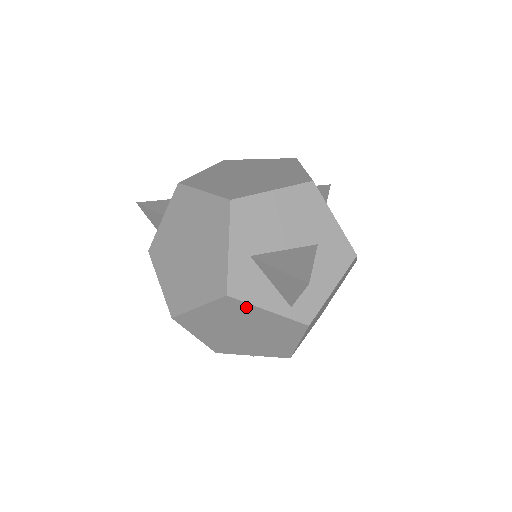
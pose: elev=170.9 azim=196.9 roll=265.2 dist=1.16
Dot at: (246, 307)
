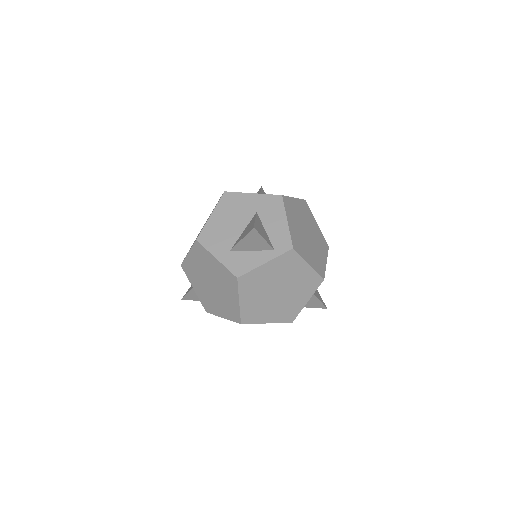
Dot at: (254, 274)
